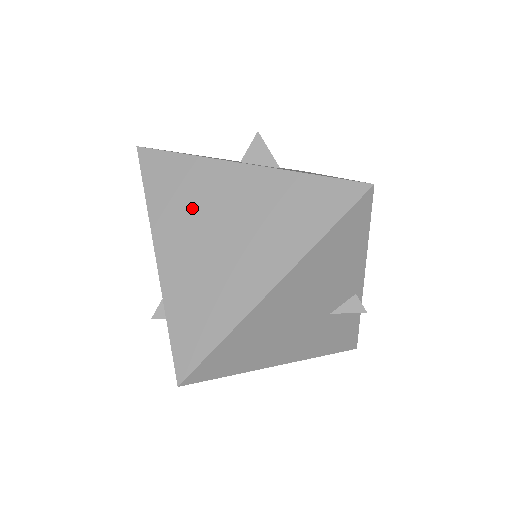
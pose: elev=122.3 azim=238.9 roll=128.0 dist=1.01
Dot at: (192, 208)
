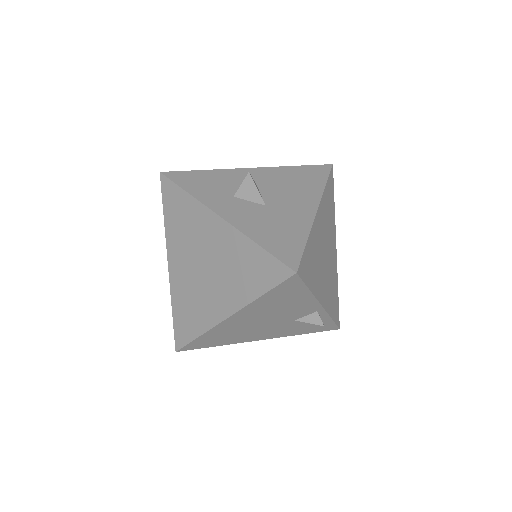
Dot at: (188, 238)
